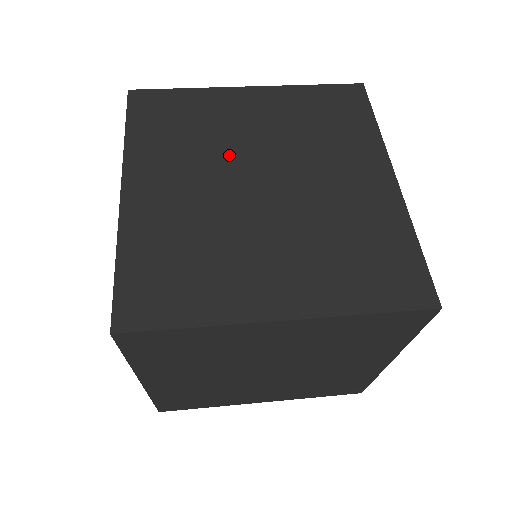
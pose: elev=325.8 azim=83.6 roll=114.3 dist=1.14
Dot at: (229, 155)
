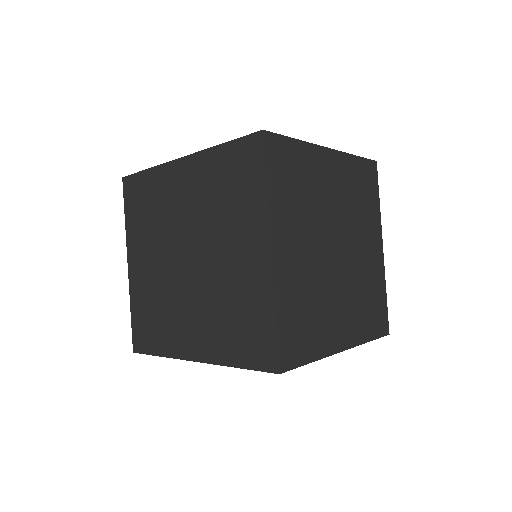
Dot at: occluded
